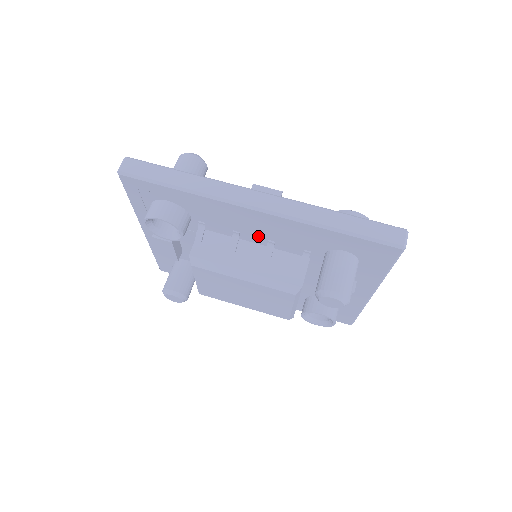
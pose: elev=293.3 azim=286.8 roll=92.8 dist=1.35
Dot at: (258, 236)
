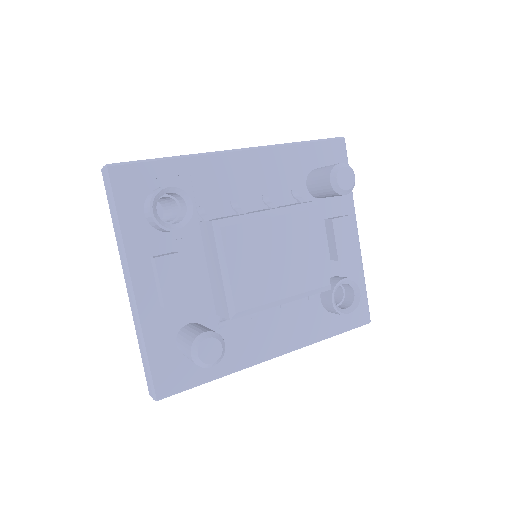
Dot at: (252, 196)
